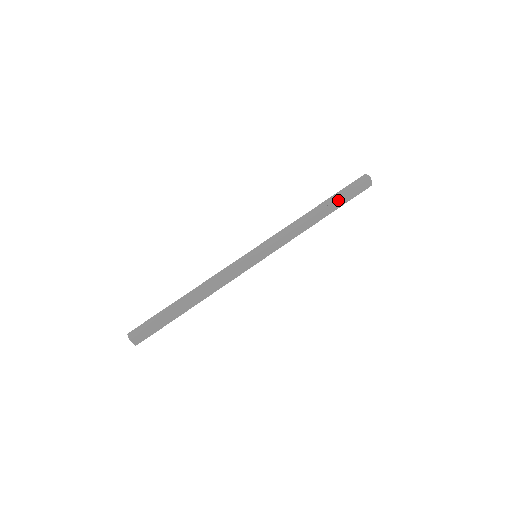
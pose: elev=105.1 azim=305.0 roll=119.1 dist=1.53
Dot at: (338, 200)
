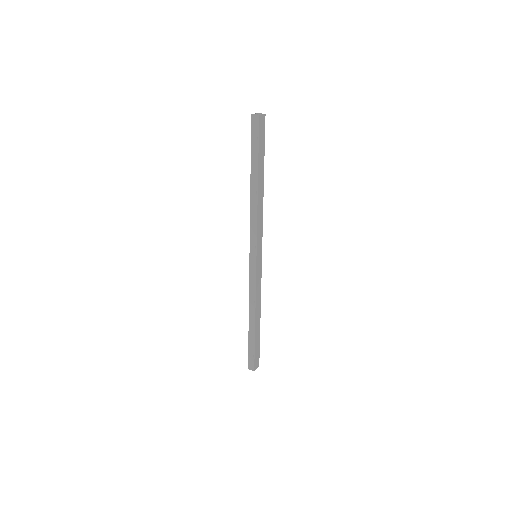
Dot at: (258, 161)
